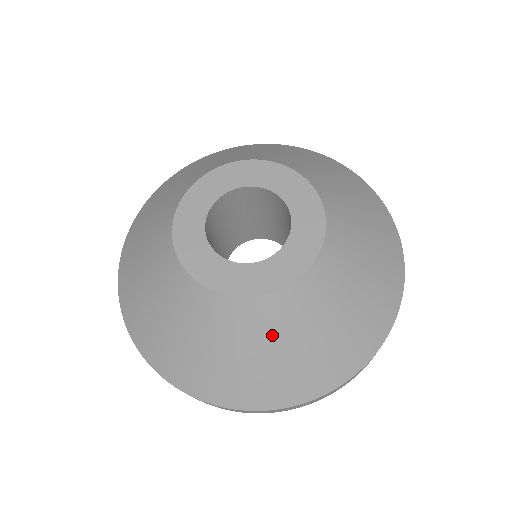
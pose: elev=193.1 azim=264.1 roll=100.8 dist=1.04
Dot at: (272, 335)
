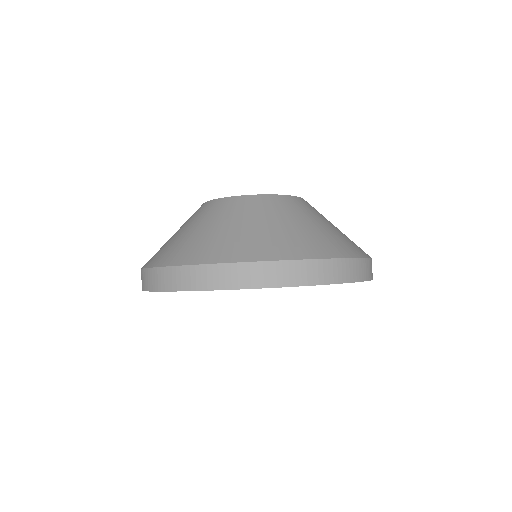
Dot at: (268, 214)
